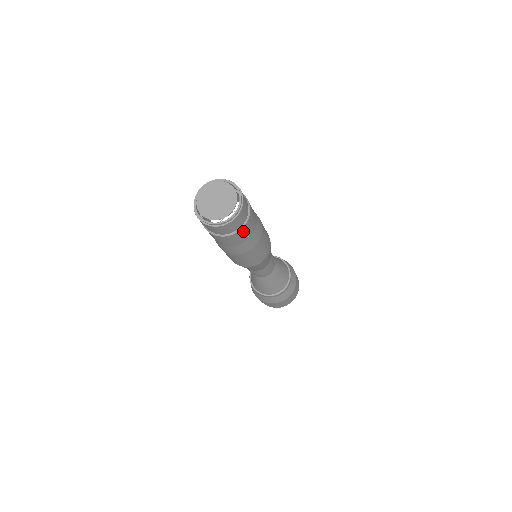
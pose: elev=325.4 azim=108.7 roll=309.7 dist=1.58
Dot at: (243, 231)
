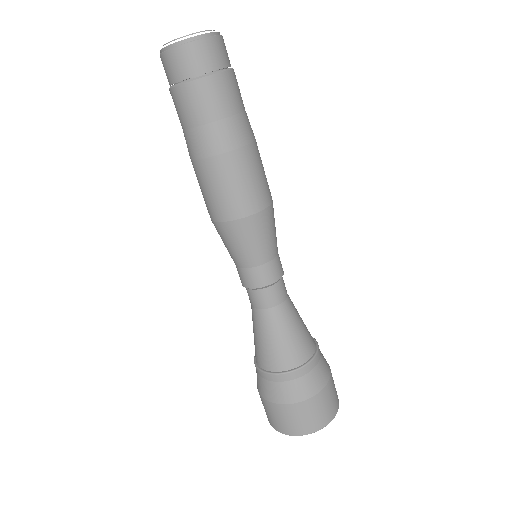
Dot at: (202, 89)
